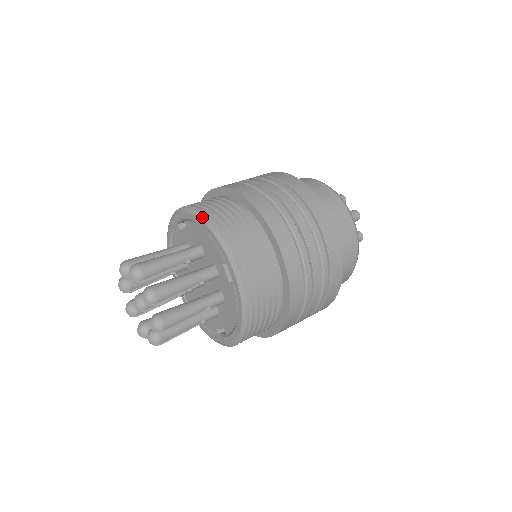
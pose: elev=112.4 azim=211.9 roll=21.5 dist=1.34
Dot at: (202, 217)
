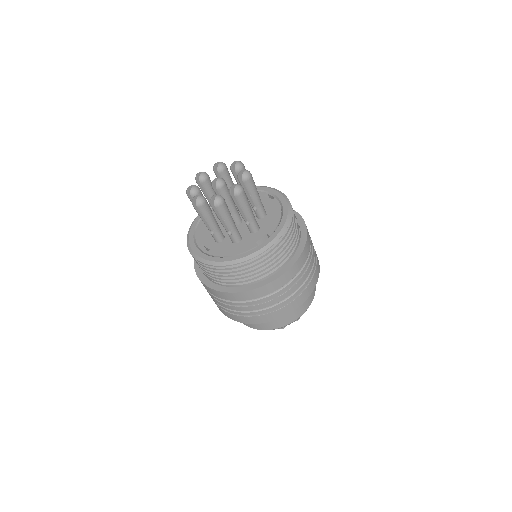
Dot at: (290, 210)
